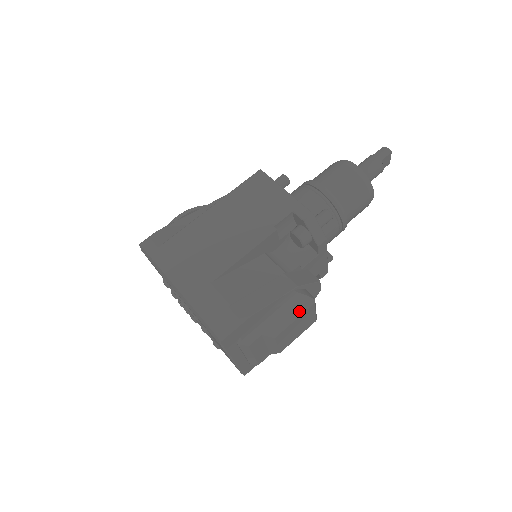
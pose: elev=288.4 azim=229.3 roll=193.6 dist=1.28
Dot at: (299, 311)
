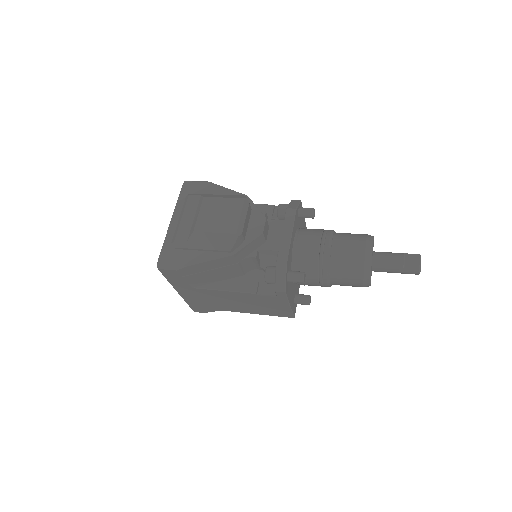
Dot at: (232, 197)
